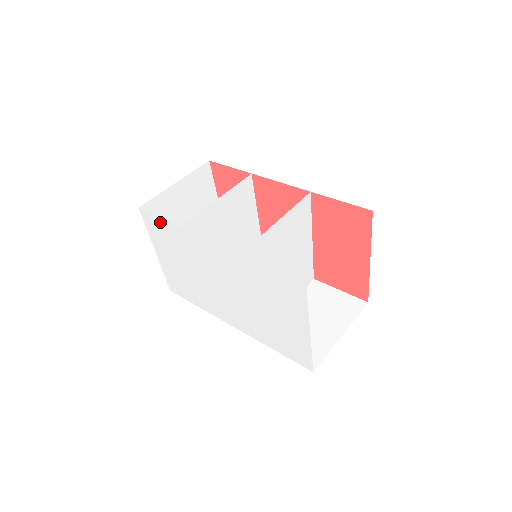
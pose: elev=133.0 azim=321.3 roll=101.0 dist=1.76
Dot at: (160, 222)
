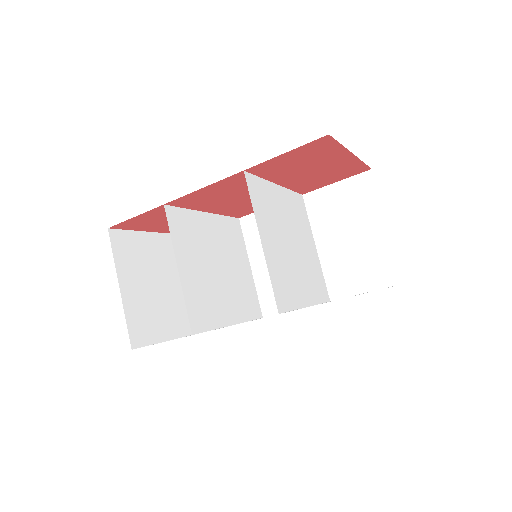
Dot at: occluded
